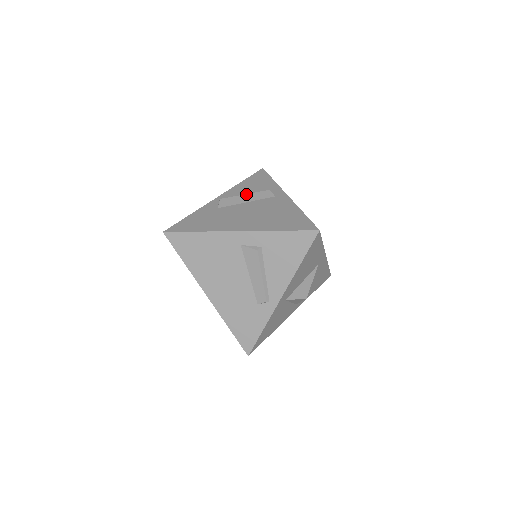
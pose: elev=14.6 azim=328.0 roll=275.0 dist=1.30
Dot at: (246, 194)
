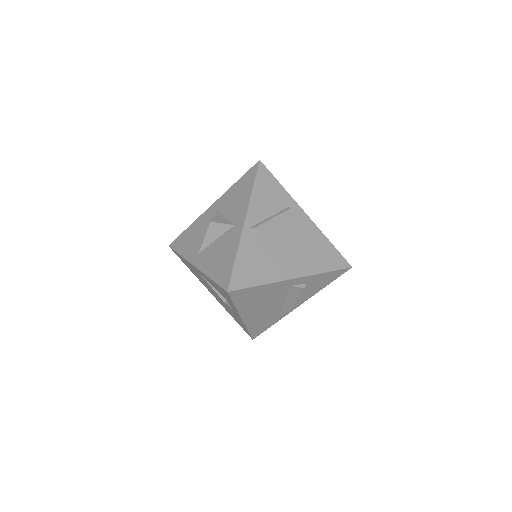
Dot at: (274, 217)
